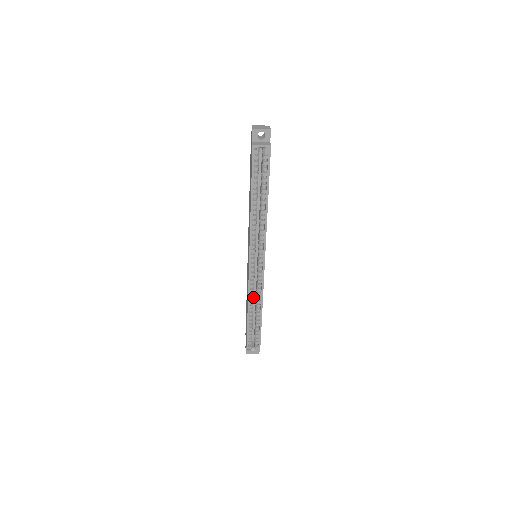
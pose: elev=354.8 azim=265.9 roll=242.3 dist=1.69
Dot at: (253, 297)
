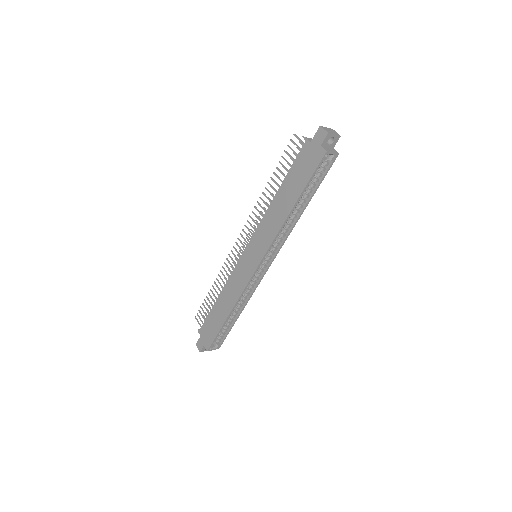
Dot at: (240, 298)
